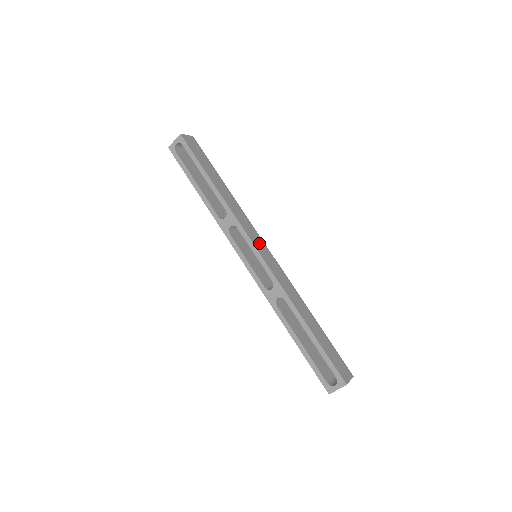
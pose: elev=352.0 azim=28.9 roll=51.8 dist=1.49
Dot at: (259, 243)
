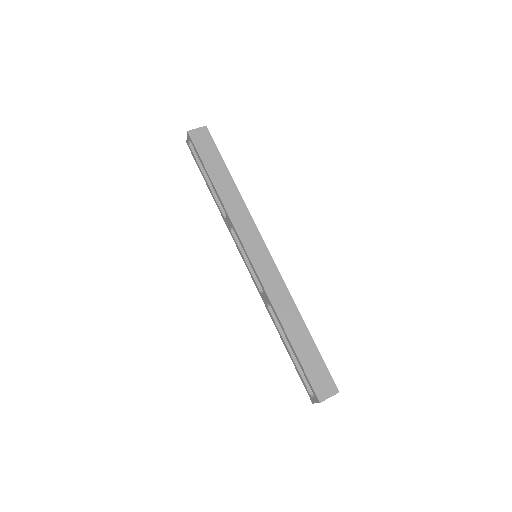
Dot at: (255, 245)
